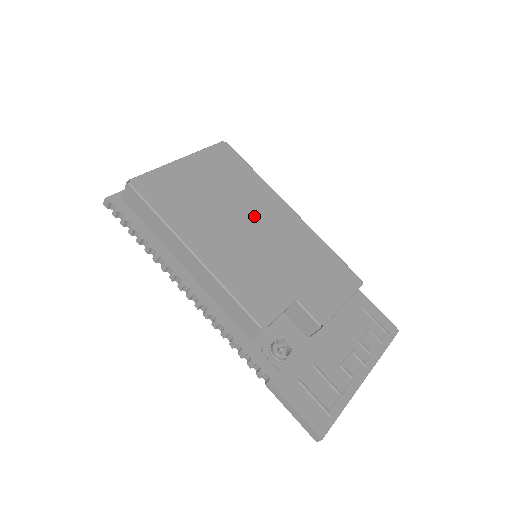
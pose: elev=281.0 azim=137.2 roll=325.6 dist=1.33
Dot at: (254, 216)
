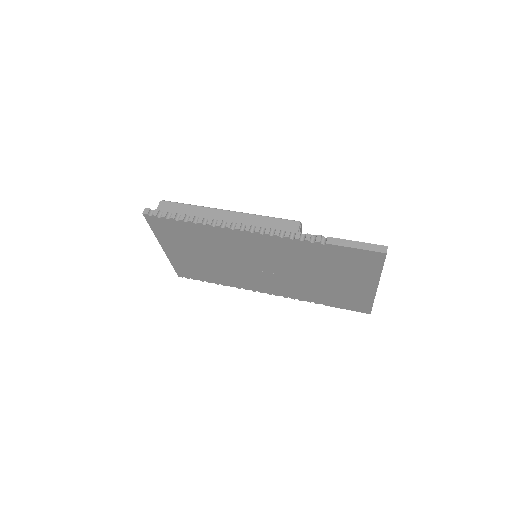
Dot at: occluded
